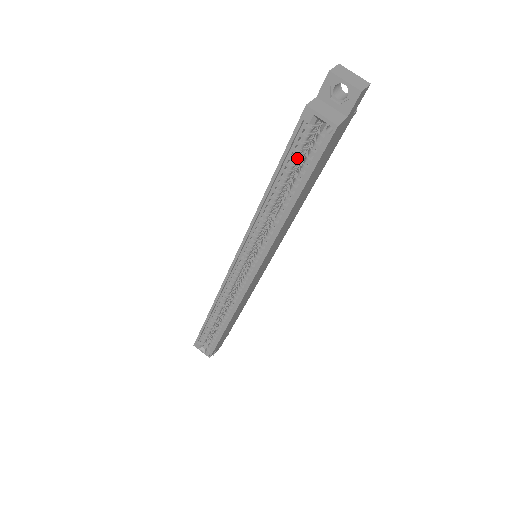
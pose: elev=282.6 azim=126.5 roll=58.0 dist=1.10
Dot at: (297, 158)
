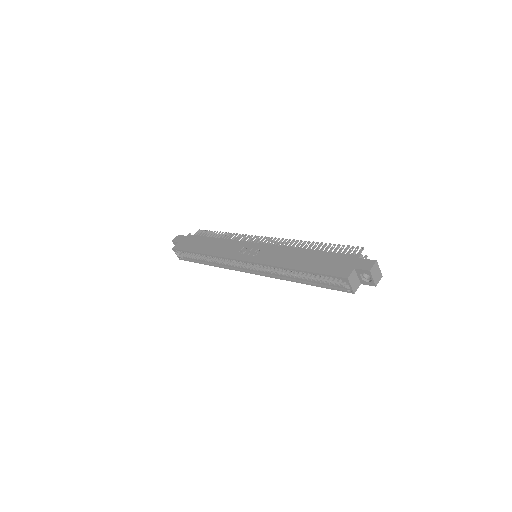
Dot at: (323, 276)
